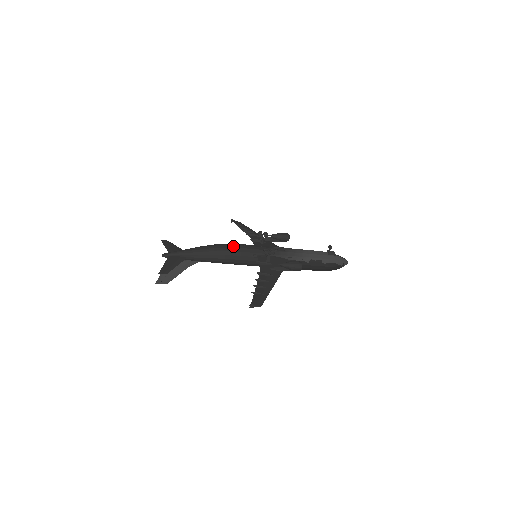
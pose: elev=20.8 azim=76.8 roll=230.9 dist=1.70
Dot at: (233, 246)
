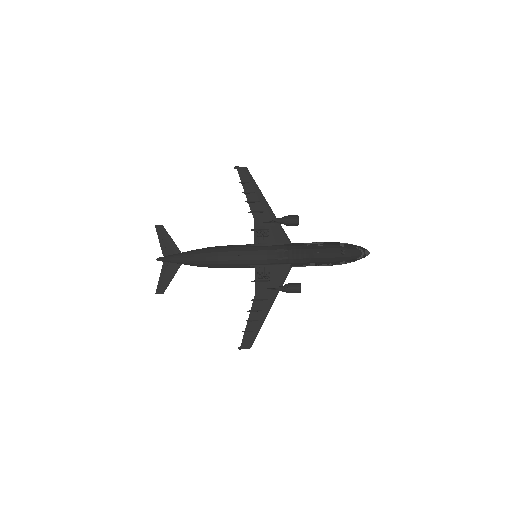
Dot at: (226, 258)
